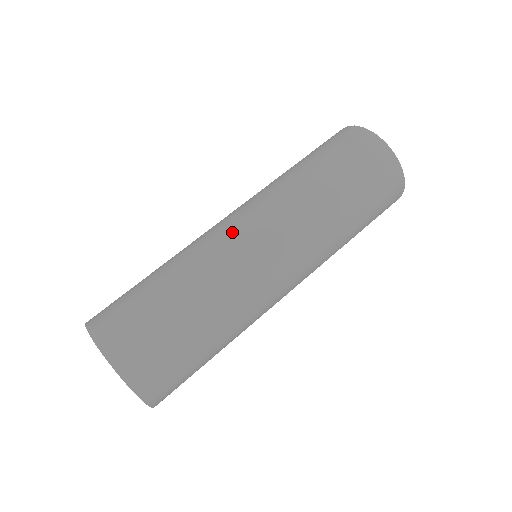
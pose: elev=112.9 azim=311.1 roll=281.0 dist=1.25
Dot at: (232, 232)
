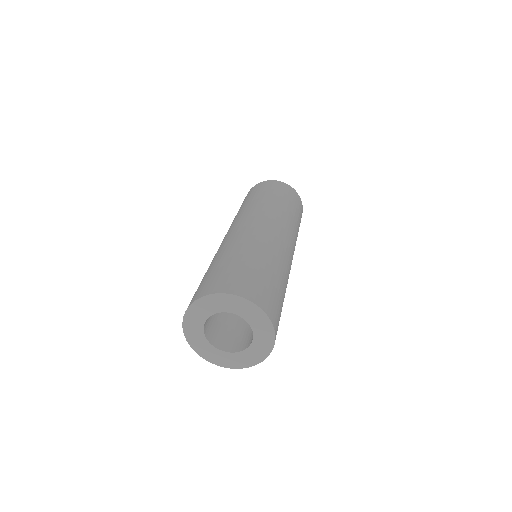
Dot at: (234, 231)
